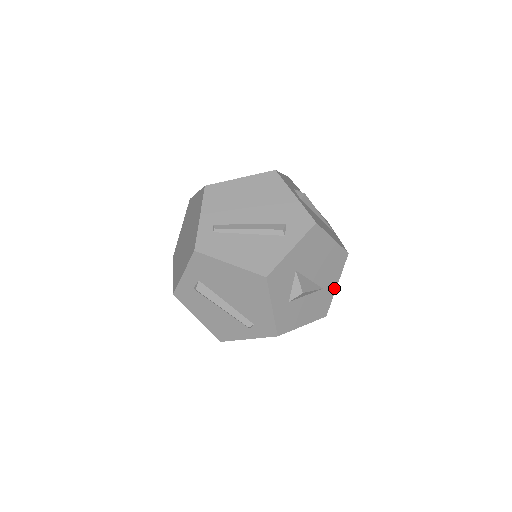
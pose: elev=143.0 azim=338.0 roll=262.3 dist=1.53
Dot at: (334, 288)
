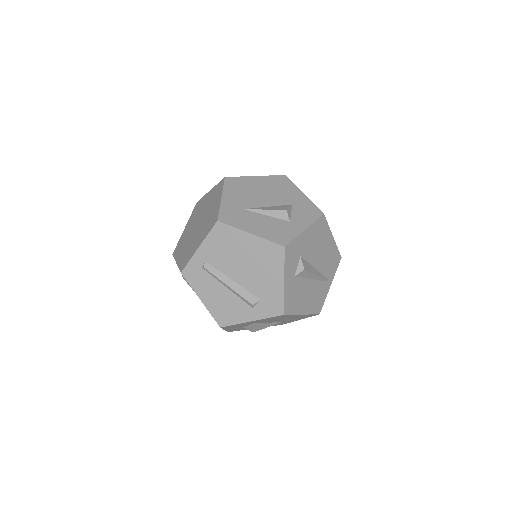
Dot at: (296, 320)
